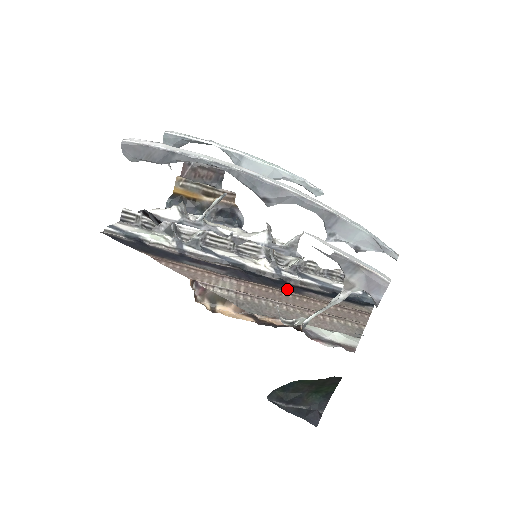
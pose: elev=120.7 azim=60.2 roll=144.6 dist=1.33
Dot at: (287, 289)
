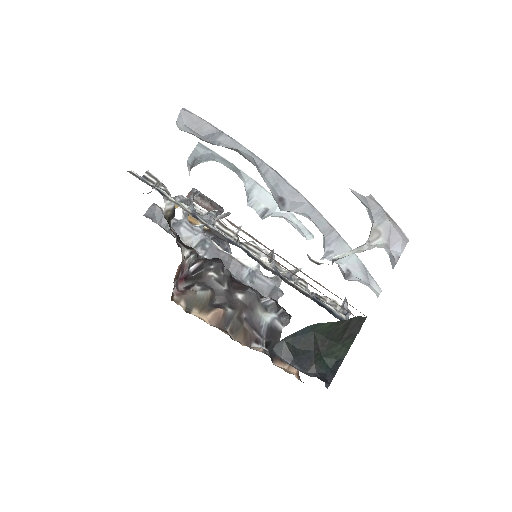
Dot at: occluded
